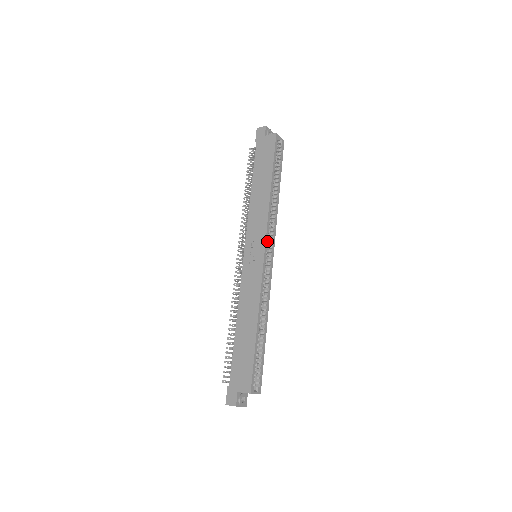
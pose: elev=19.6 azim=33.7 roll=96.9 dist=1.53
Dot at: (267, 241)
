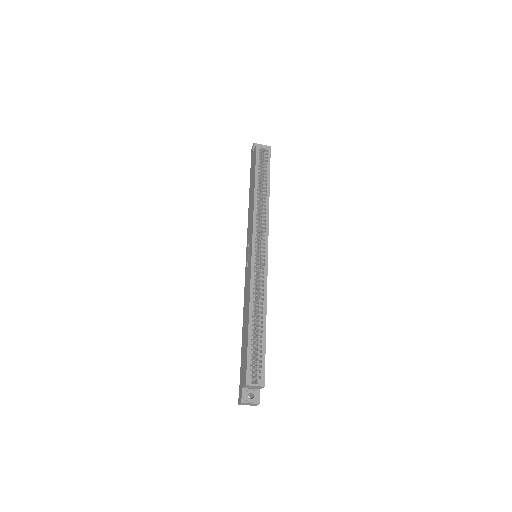
Dot at: (256, 238)
